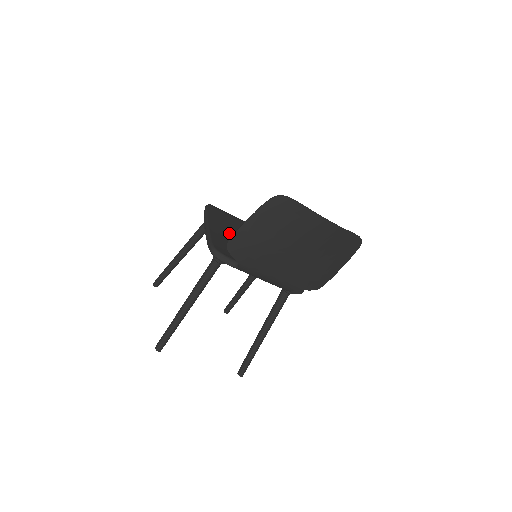
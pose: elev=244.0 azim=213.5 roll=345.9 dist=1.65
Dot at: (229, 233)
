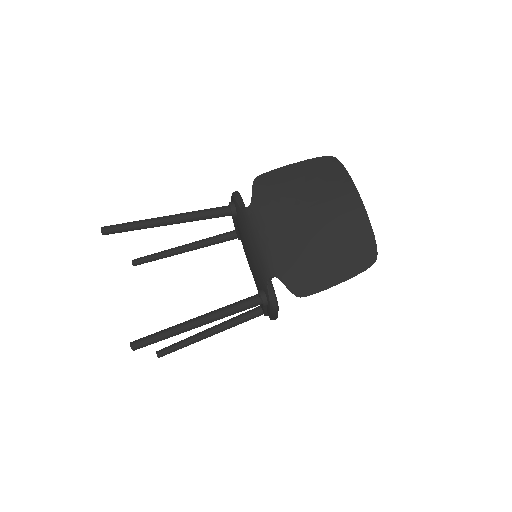
Dot at: occluded
